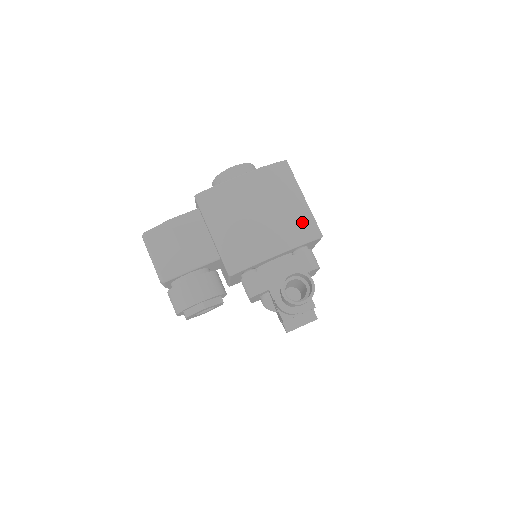
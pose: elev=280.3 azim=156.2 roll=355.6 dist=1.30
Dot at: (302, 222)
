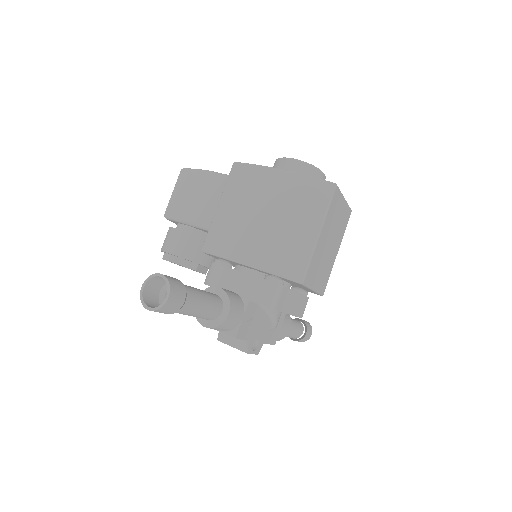
Dot at: (293, 254)
